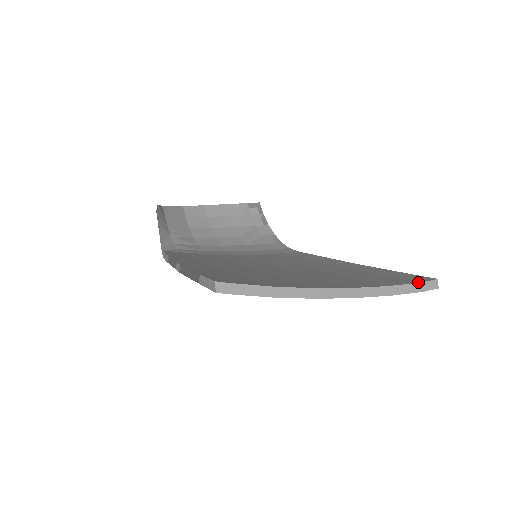
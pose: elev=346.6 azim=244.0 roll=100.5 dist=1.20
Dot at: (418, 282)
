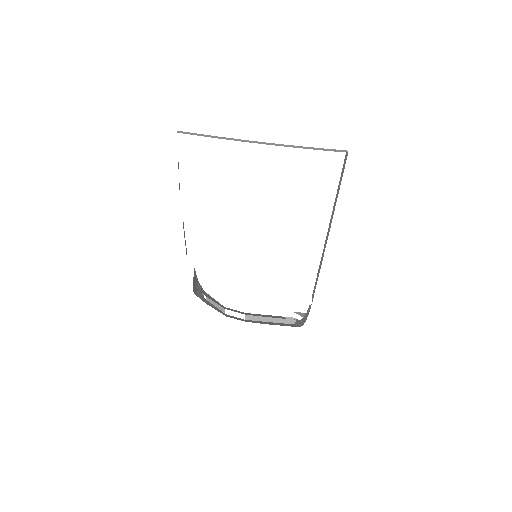
Dot at: (329, 150)
